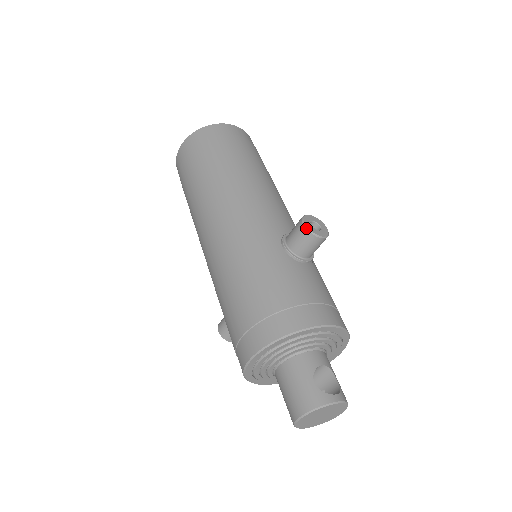
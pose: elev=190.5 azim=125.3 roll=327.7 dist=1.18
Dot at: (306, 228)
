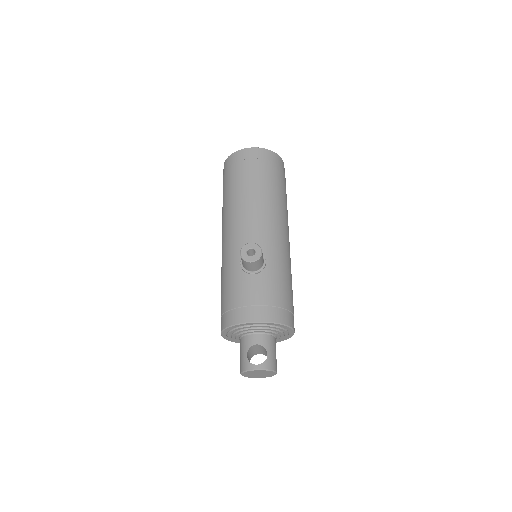
Dot at: (241, 256)
